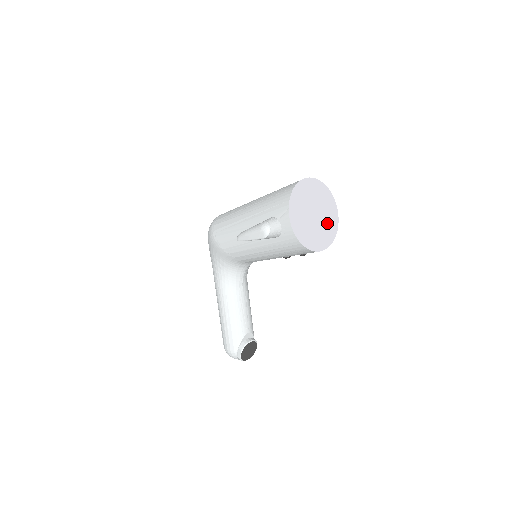
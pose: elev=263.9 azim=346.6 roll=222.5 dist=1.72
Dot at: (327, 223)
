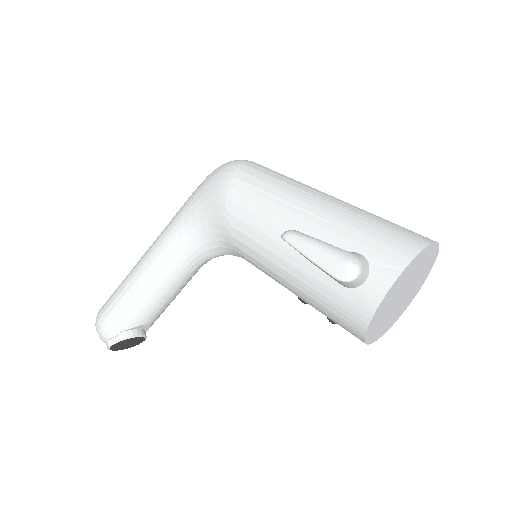
Dot at: (397, 312)
